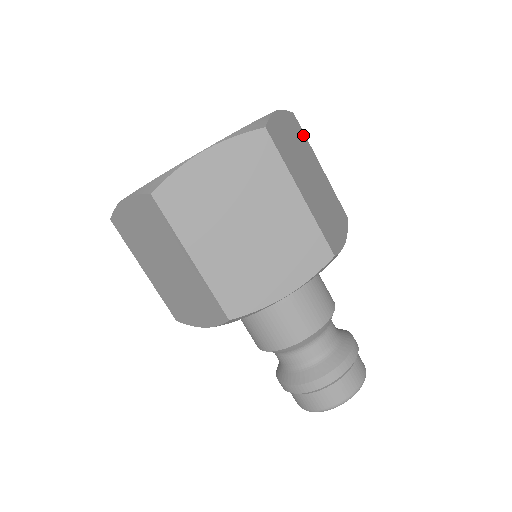
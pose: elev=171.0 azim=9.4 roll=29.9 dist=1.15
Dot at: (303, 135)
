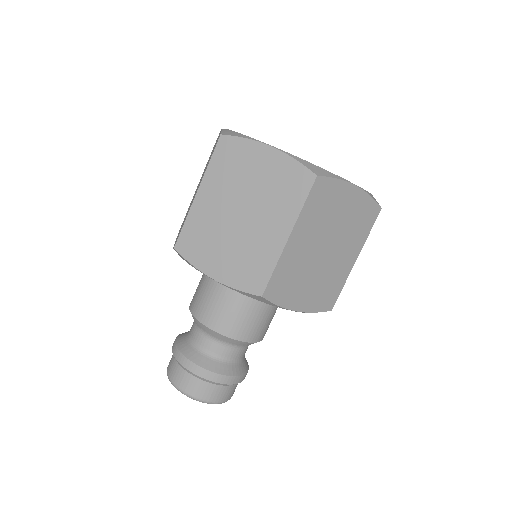
Dot at: occluded
